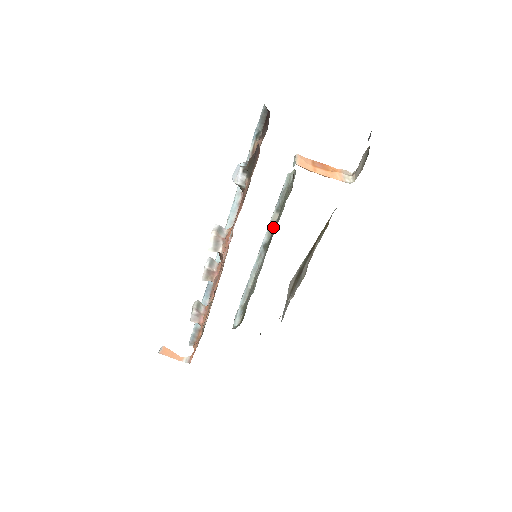
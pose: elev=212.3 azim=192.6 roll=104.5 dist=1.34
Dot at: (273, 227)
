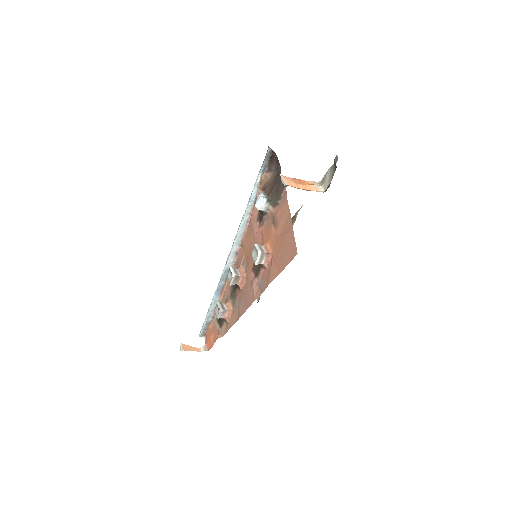
Dot at: occluded
